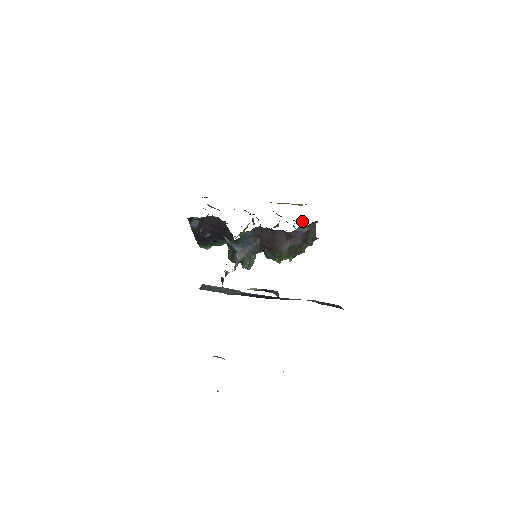
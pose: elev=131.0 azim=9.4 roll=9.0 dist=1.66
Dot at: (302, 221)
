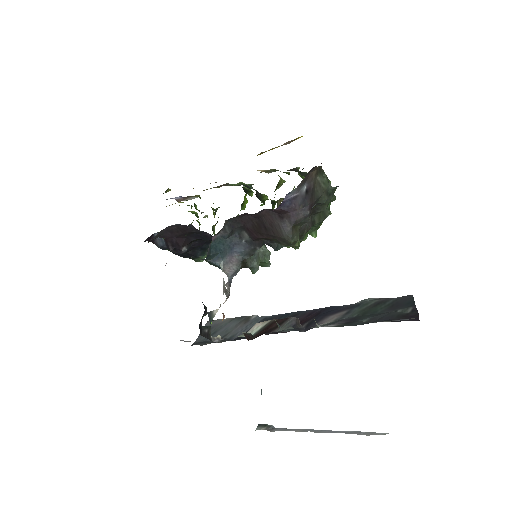
Dot at: (303, 168)
